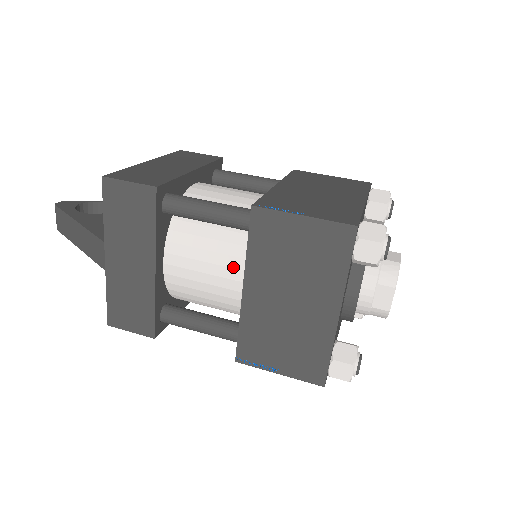
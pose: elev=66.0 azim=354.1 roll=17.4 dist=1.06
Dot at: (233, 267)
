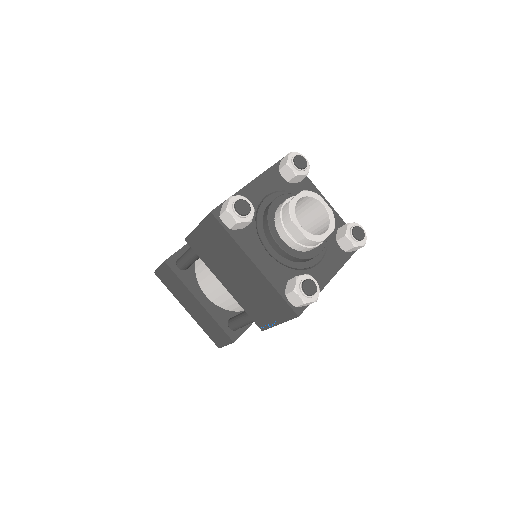
Dot at: occluded
